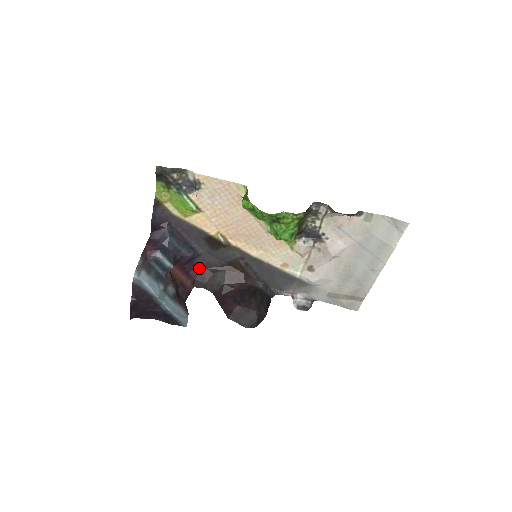
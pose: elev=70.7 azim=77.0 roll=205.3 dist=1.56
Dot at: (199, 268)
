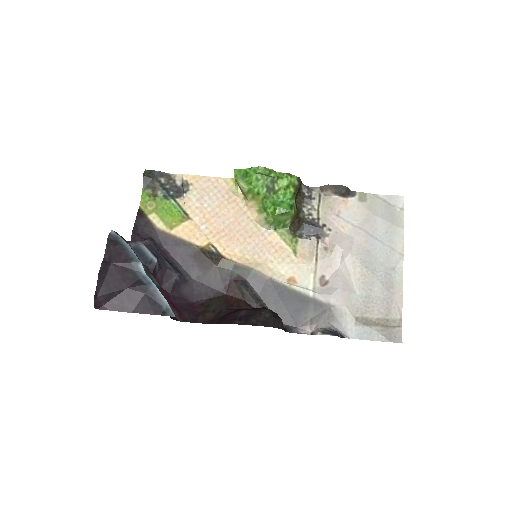
Dot at: (187, 301)
